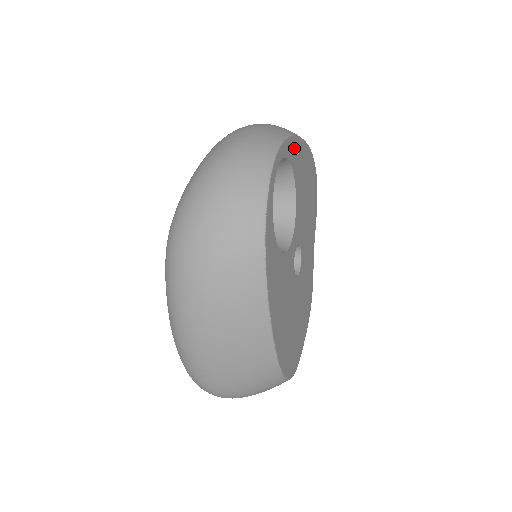
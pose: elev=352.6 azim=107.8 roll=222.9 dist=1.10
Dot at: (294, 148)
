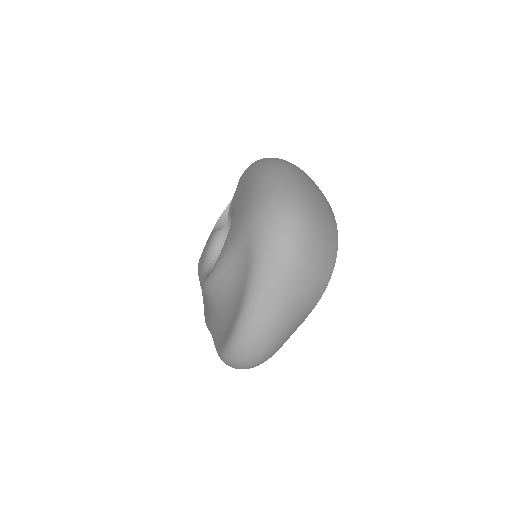
Dot at: occluded
